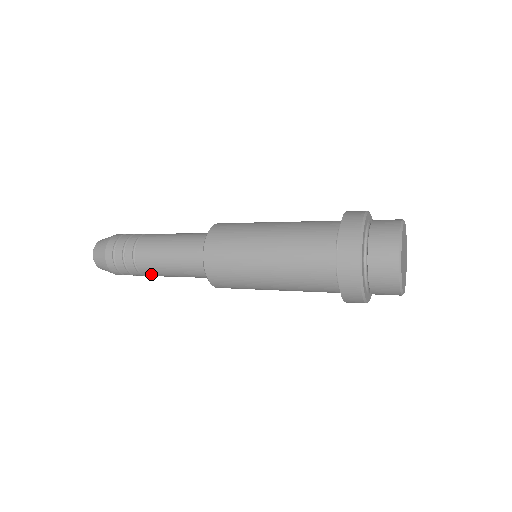
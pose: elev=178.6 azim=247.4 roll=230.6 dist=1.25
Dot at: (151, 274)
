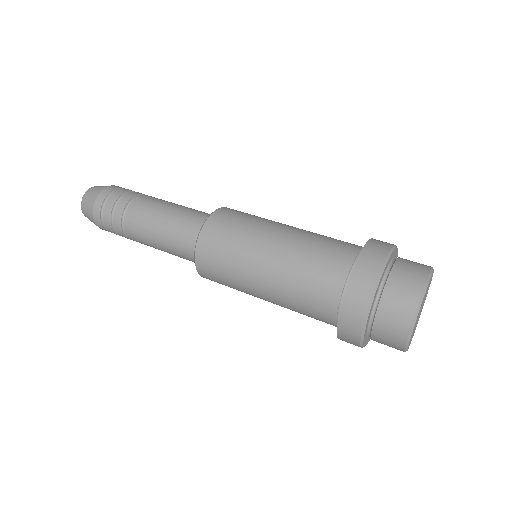
Dot at: (137, 240)
